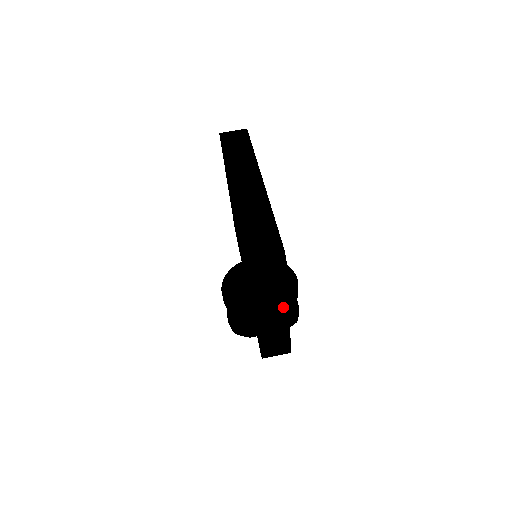
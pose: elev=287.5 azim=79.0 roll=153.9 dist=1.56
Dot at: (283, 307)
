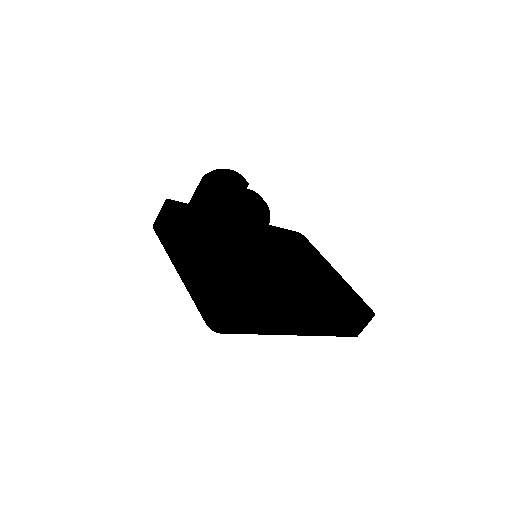
Dot at: occluded
